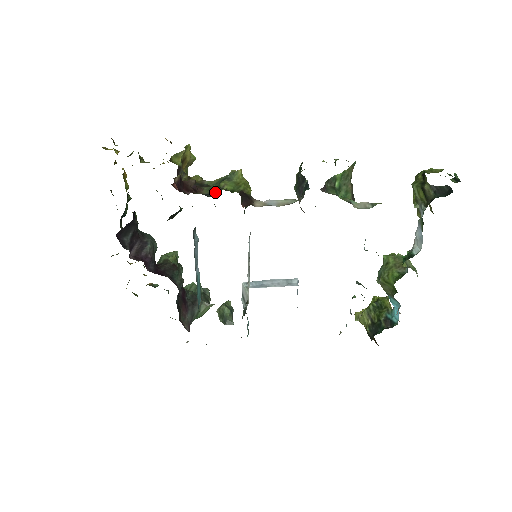
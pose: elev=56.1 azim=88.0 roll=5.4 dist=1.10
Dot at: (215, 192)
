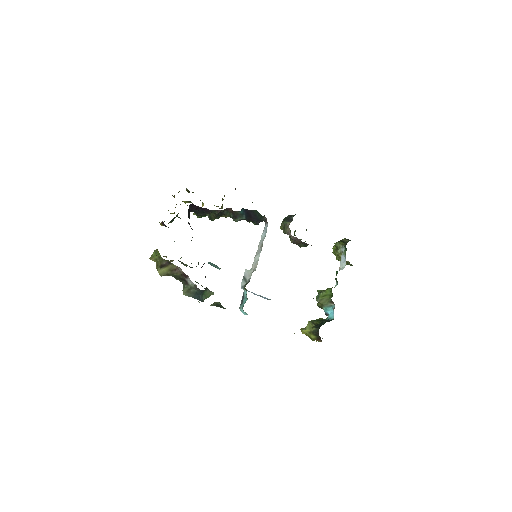
Dot at: occluded
